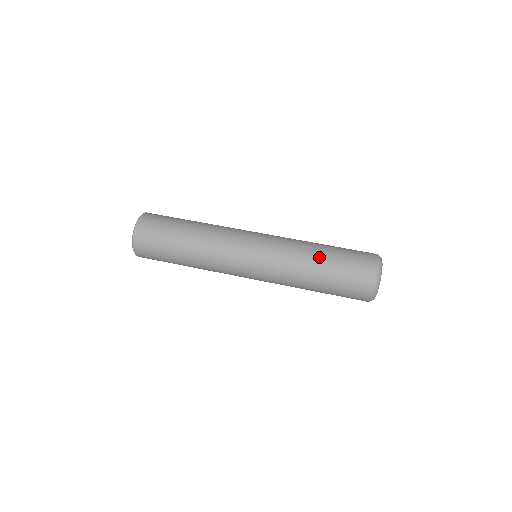
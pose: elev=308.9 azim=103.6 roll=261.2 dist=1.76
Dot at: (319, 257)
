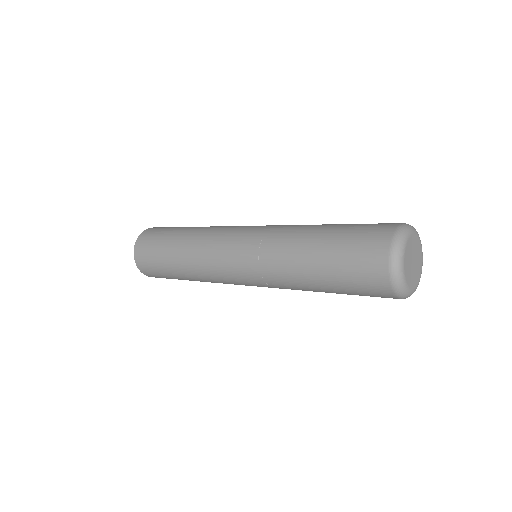
Dot at: (326, 224)
